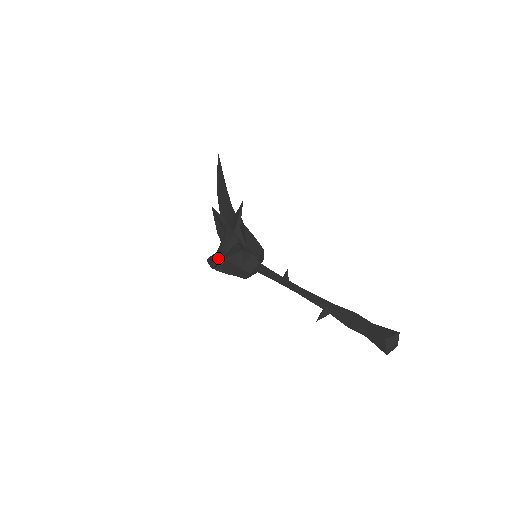
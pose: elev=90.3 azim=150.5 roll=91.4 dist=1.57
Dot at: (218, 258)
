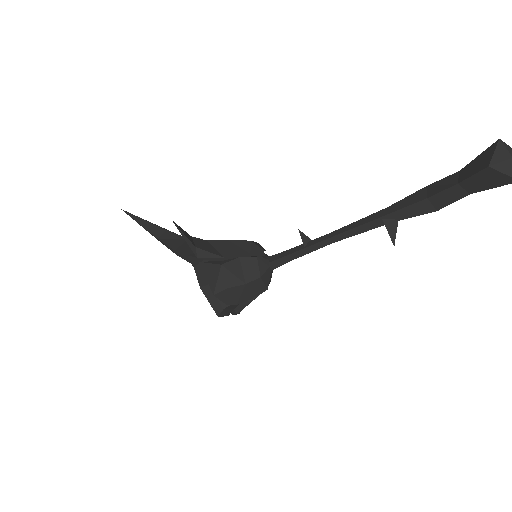
Dot at: (213, 299)
